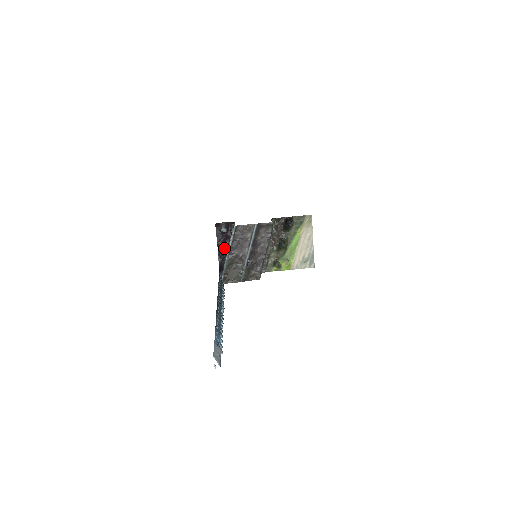
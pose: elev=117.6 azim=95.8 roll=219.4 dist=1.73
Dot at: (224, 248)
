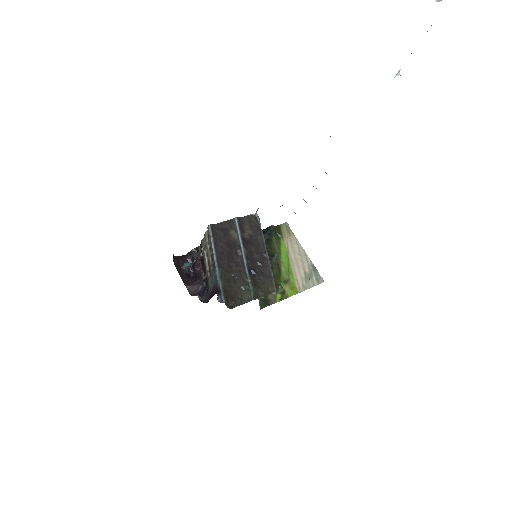
Dot at: (199, 286)
